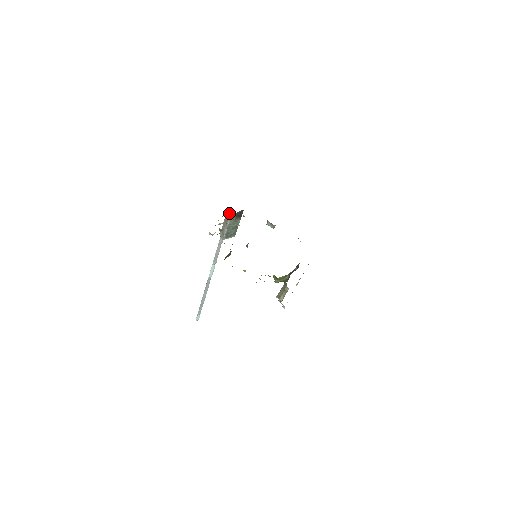
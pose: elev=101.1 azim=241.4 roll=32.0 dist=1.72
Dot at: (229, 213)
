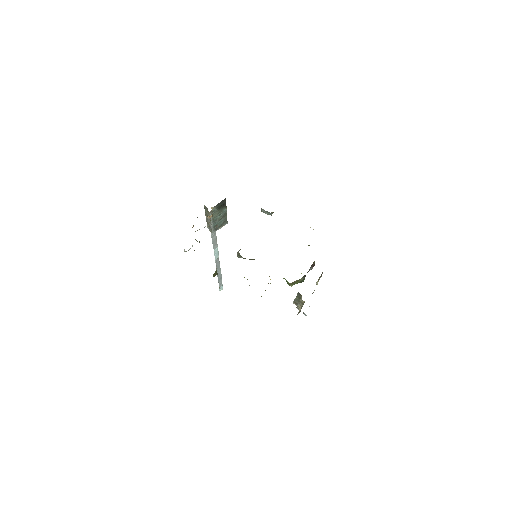
Dot at: (207, 208)
